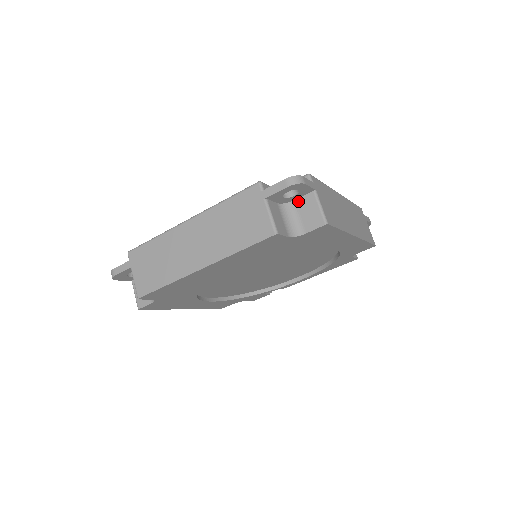
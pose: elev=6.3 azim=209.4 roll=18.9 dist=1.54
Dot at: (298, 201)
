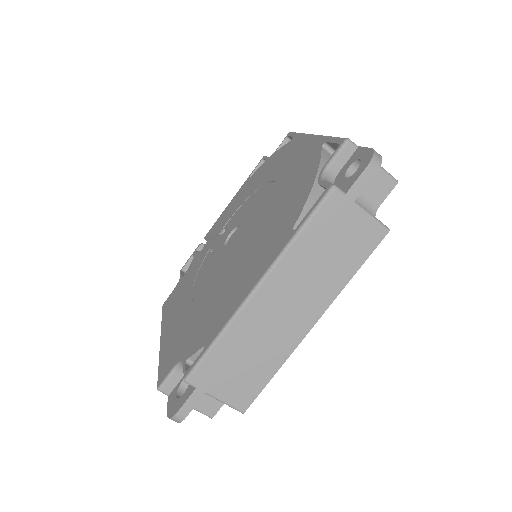
Dot at: occluded
